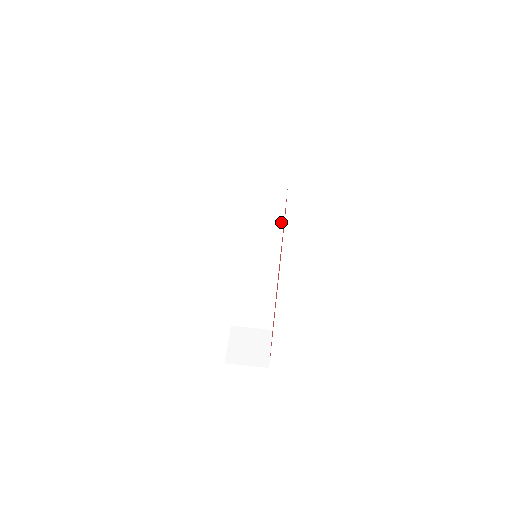
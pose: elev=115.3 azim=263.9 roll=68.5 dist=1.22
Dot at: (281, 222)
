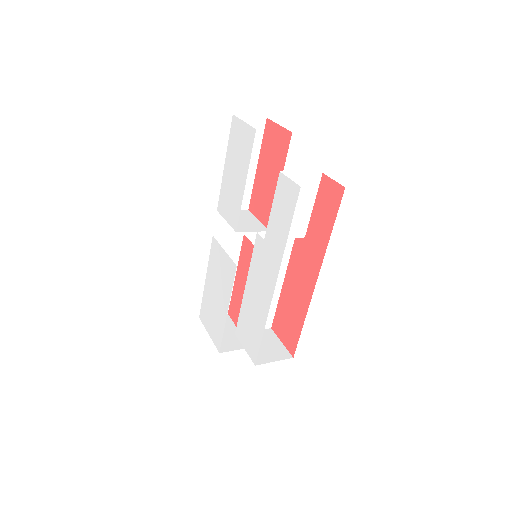
Dot at: (311, 208)
